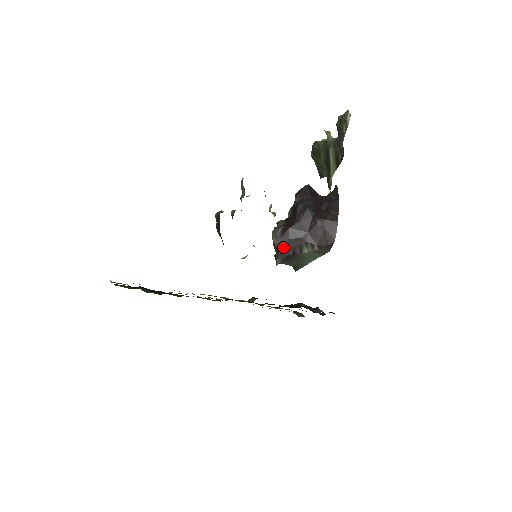
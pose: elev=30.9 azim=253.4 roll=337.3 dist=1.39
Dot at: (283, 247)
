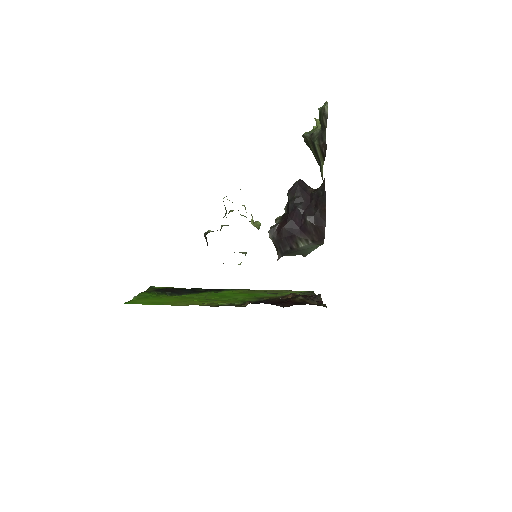
Dot at: (280, 244)
